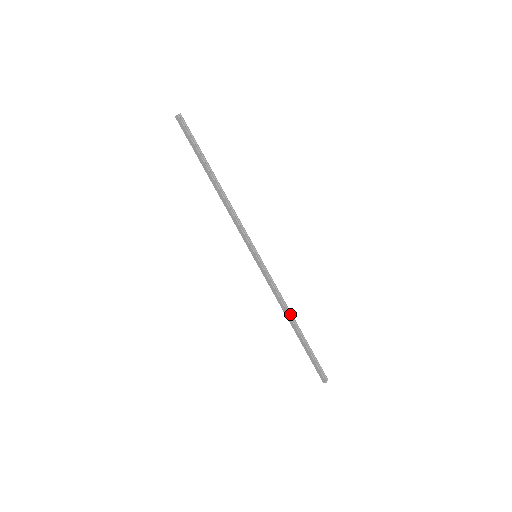
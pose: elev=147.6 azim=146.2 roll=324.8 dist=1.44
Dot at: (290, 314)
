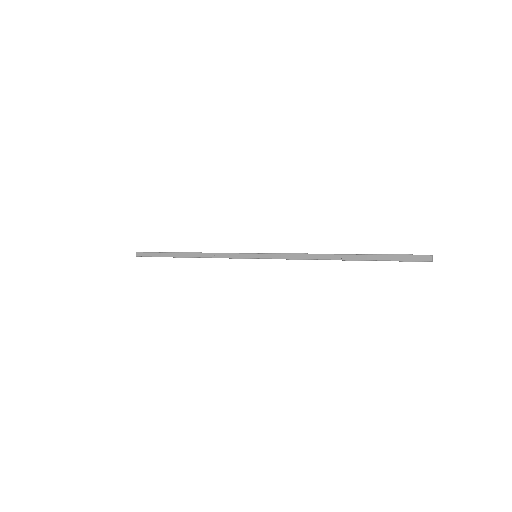
Dot at: (327, 255)
